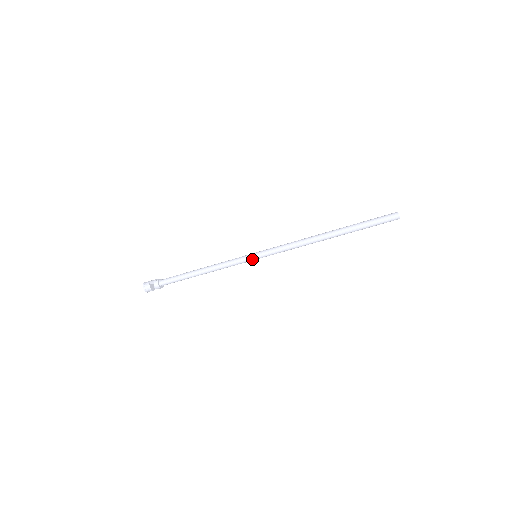
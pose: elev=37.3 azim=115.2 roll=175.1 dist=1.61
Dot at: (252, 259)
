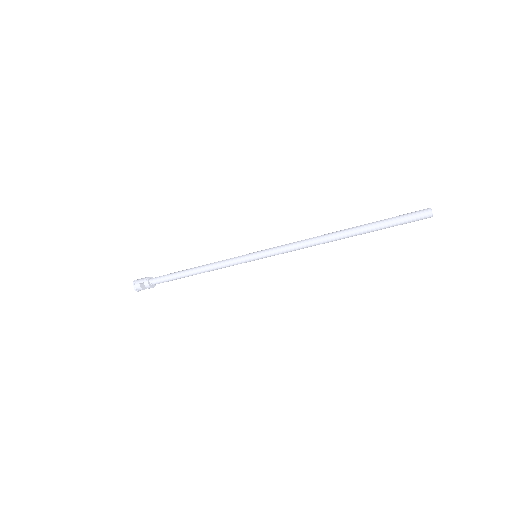
Dot at: (252, 260)
